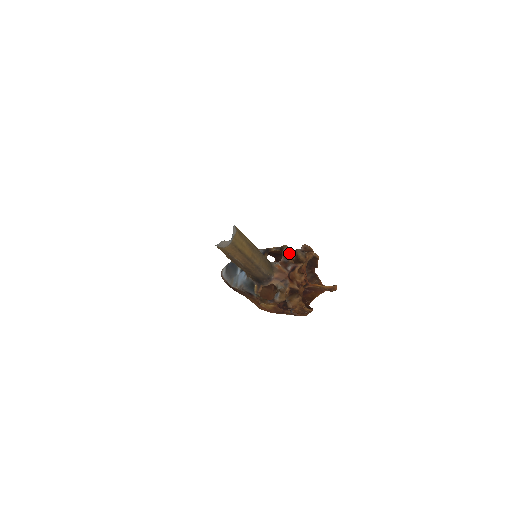
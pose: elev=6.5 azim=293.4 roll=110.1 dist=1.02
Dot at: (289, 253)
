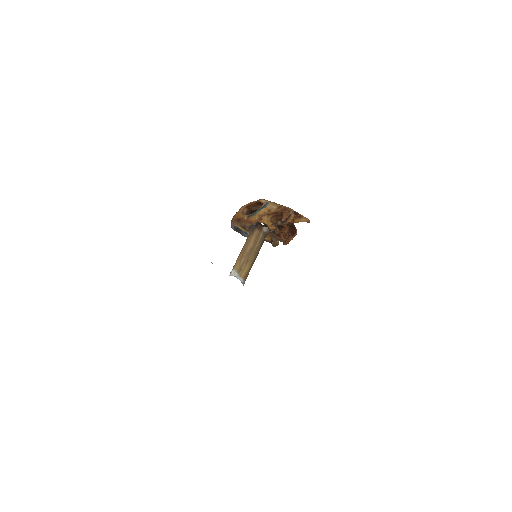
Dot at: occluded
